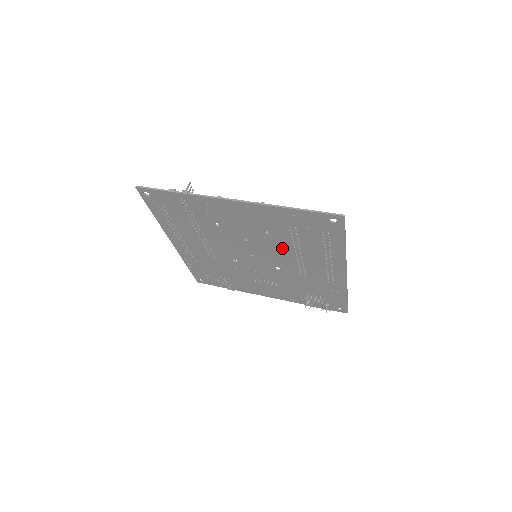
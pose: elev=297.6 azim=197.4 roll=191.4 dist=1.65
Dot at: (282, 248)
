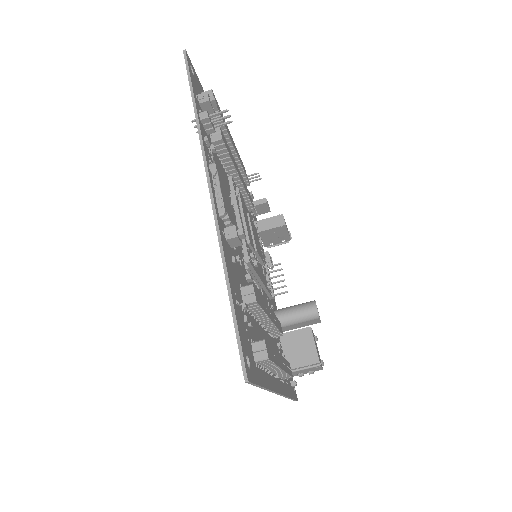
Dot at: occluded
